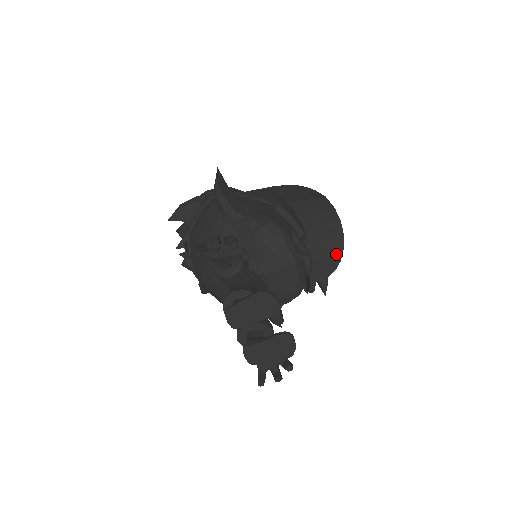
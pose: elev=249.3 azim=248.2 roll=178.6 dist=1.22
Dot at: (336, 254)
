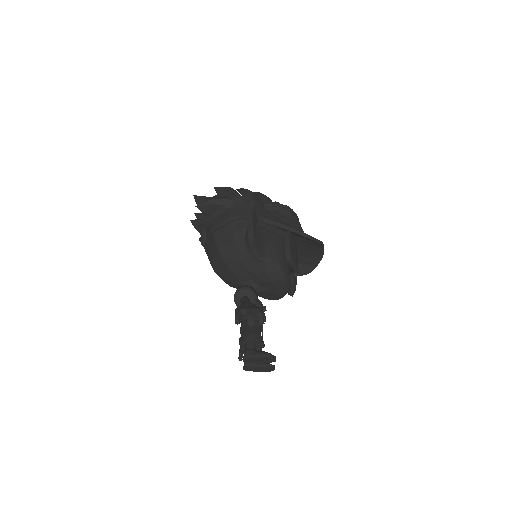
Dot at: (310, 267)
